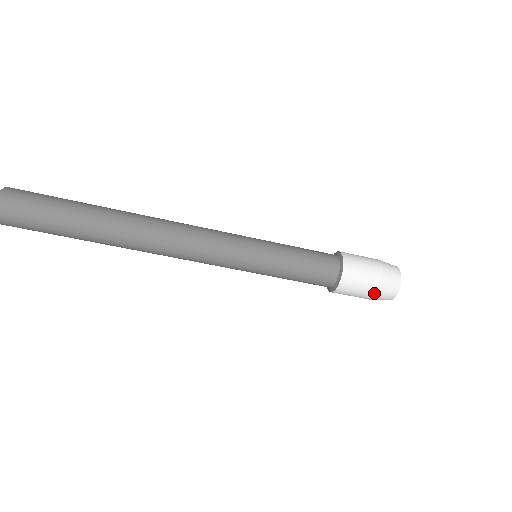
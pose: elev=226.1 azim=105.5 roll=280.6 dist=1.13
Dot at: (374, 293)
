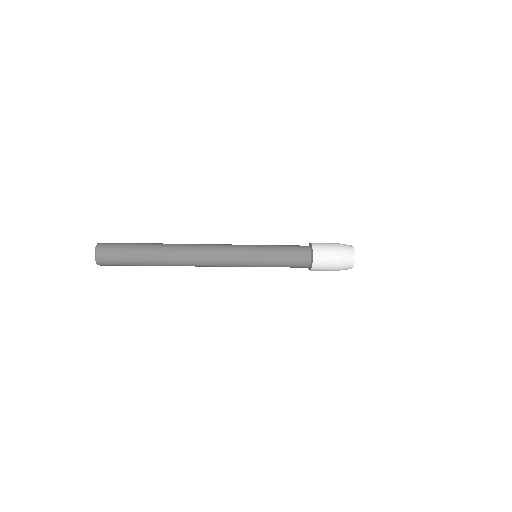
Dot at: occluded
